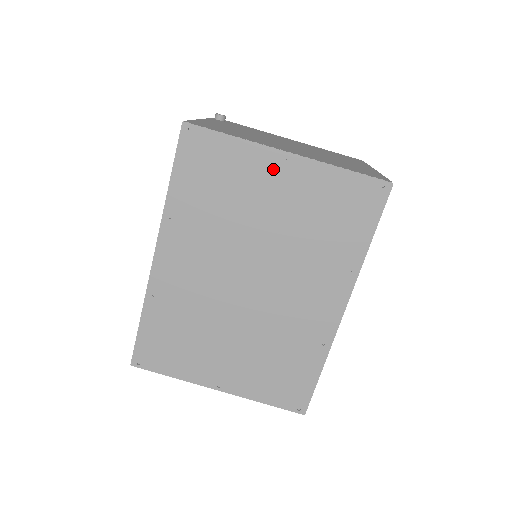
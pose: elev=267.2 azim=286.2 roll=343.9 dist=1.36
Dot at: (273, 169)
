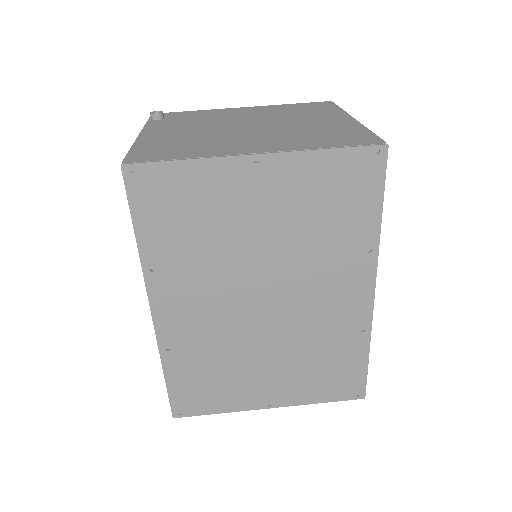
Dot at: (246, 179)
